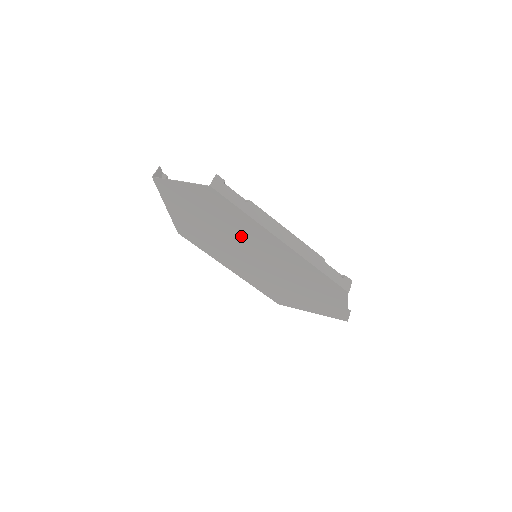
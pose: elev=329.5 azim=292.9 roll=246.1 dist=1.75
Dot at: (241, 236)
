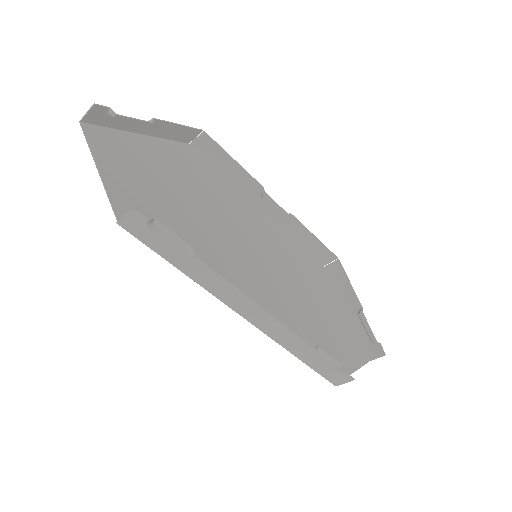
Dot at: (216, 247)
